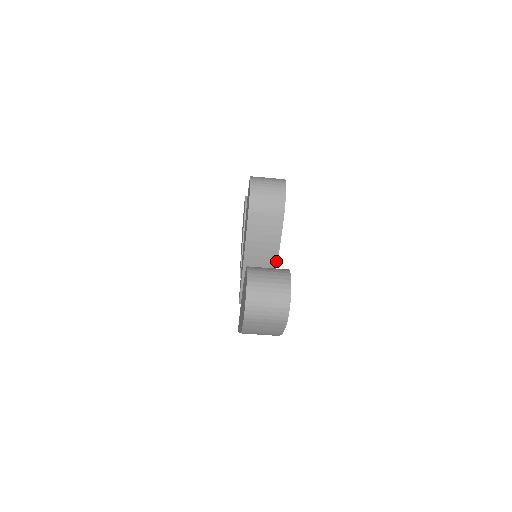
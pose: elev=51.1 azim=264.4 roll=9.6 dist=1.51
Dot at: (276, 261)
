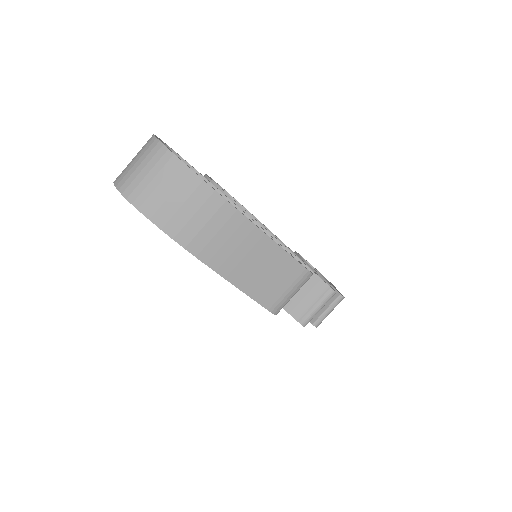
Dot at: (260, 226)
